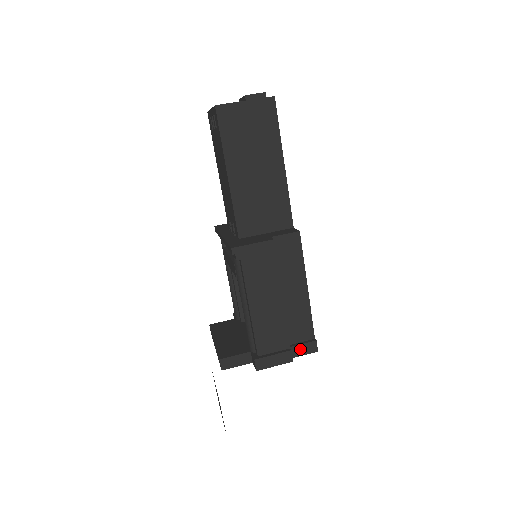
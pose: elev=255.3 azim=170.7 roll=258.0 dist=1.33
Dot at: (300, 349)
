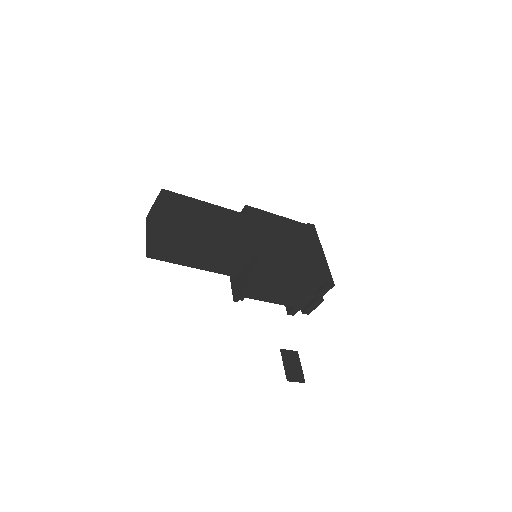
Dot at: (323, 292)
